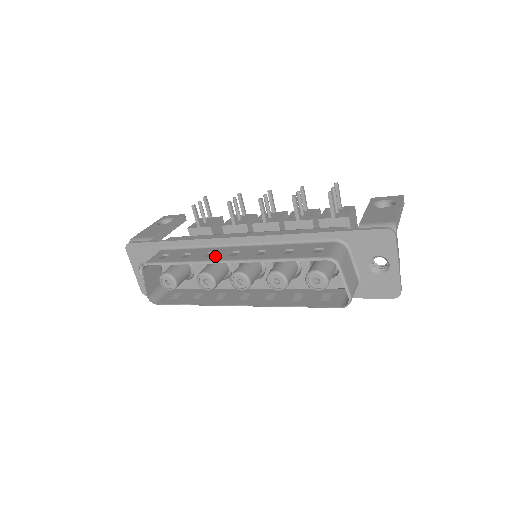
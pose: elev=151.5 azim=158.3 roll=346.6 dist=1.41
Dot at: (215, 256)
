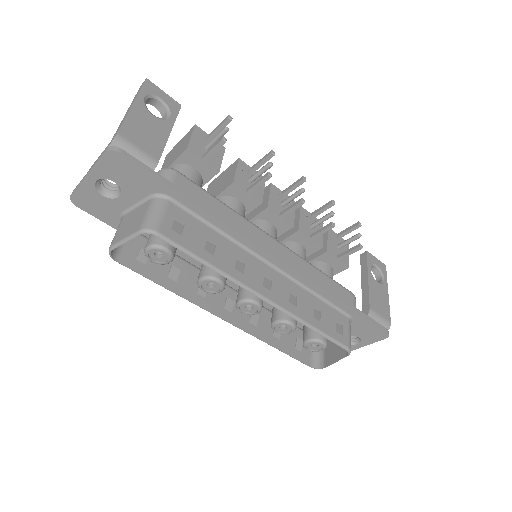
Dot at: (249, 276)
